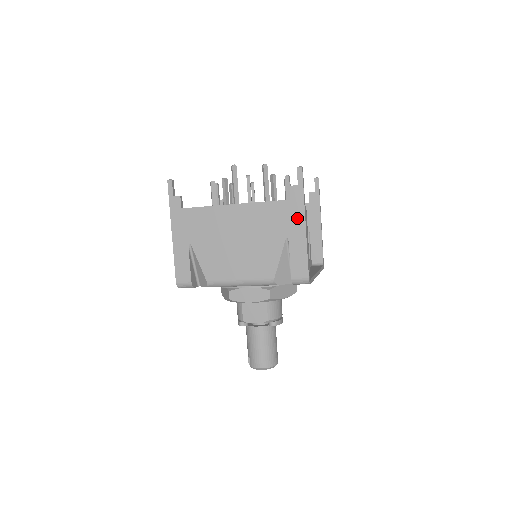
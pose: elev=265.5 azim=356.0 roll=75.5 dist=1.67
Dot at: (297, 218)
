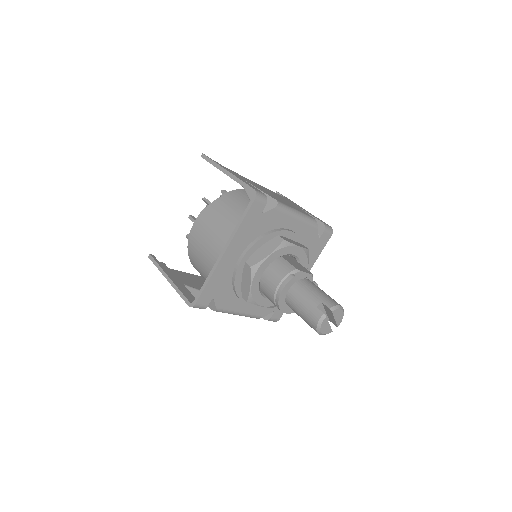
Dot at: (297, 205)
